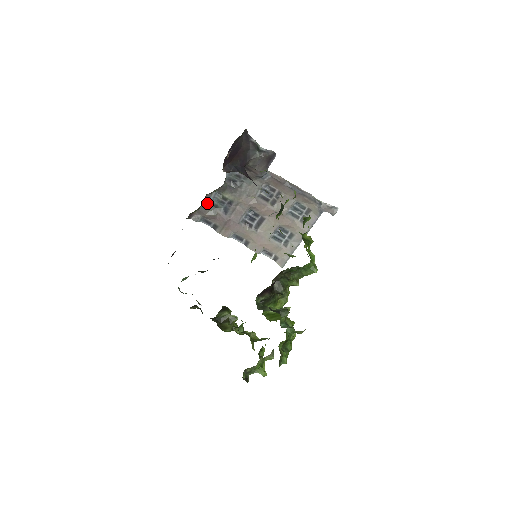
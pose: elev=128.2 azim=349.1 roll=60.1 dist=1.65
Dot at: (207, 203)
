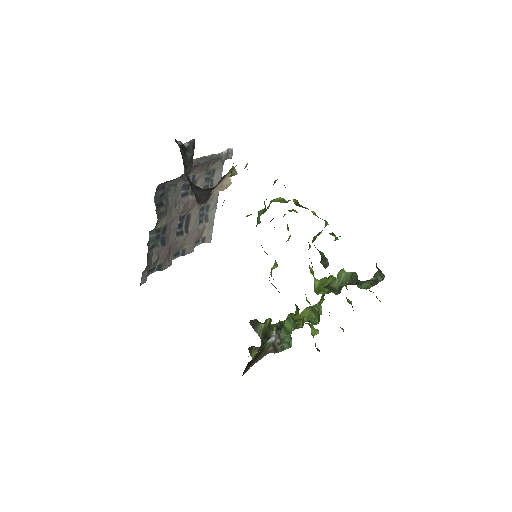
Dot at: (148, 252)
